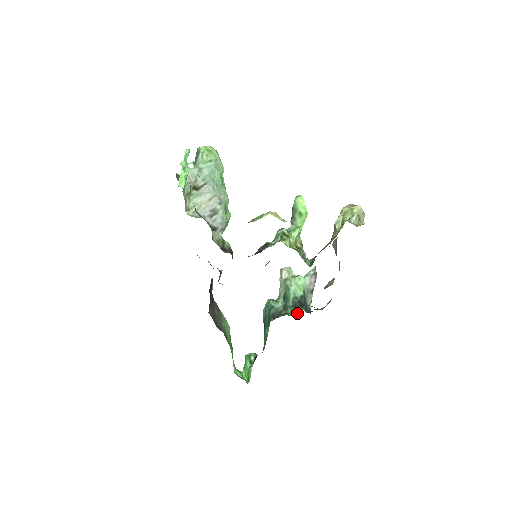
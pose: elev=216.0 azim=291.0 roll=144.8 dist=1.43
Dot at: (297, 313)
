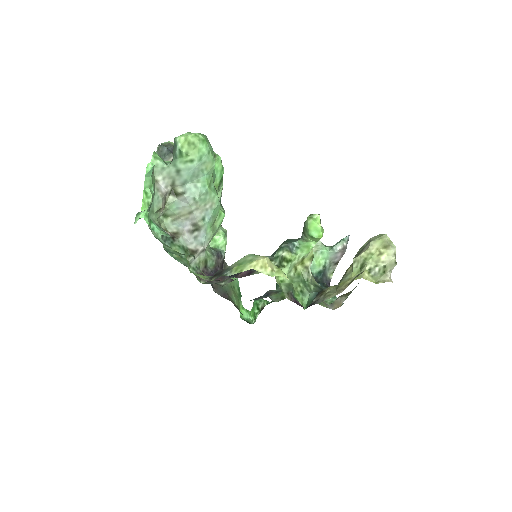
Dot at: occluded
